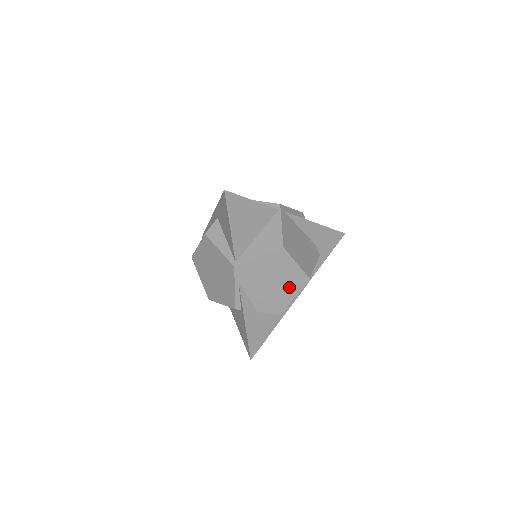
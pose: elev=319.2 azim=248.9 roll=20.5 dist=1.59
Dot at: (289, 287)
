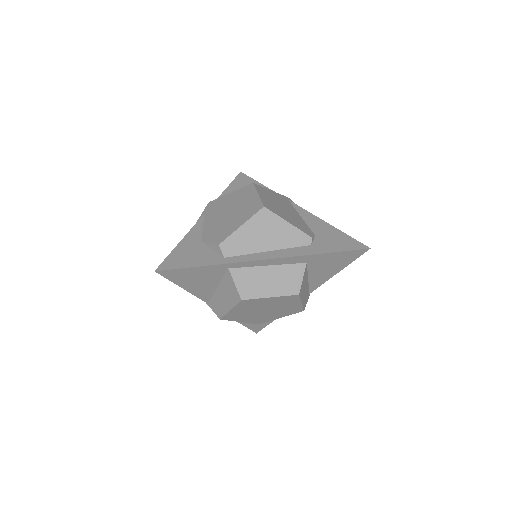
Dot at: (241, 216)
